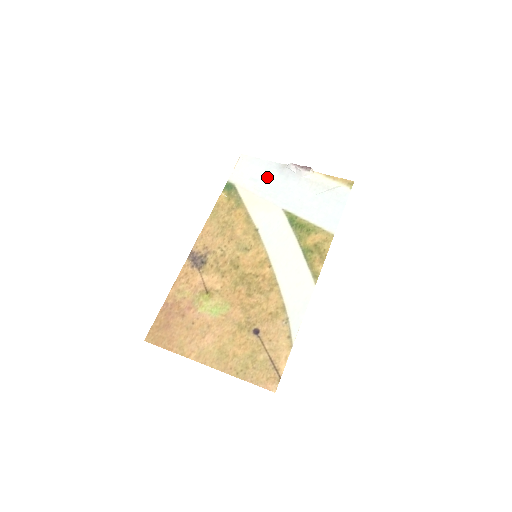
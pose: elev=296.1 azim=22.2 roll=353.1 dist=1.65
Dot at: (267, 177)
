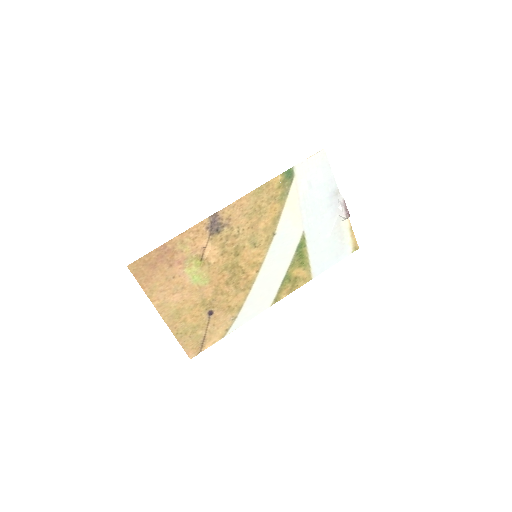
Dot at: (320, 192)
